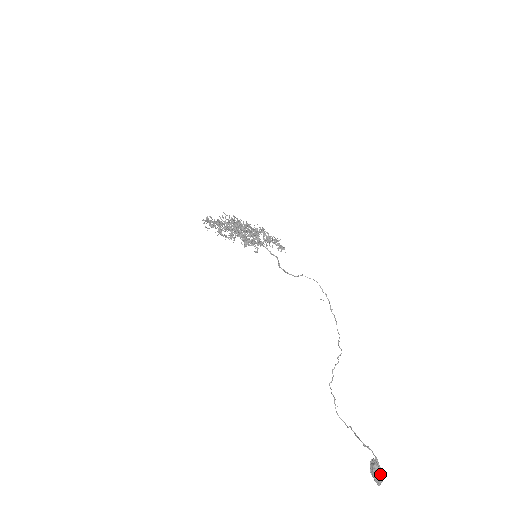
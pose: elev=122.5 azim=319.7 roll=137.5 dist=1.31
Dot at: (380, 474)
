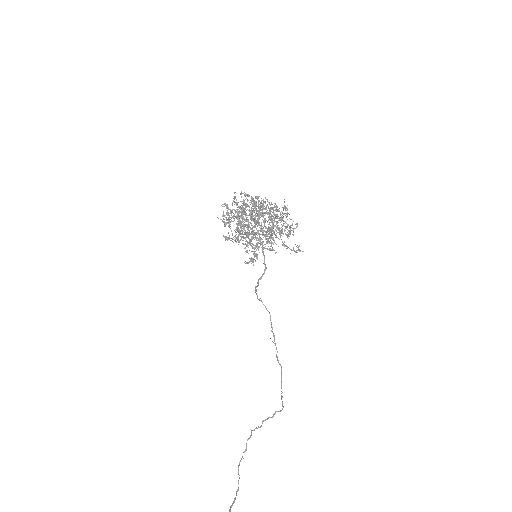
Dot at: out of frame
